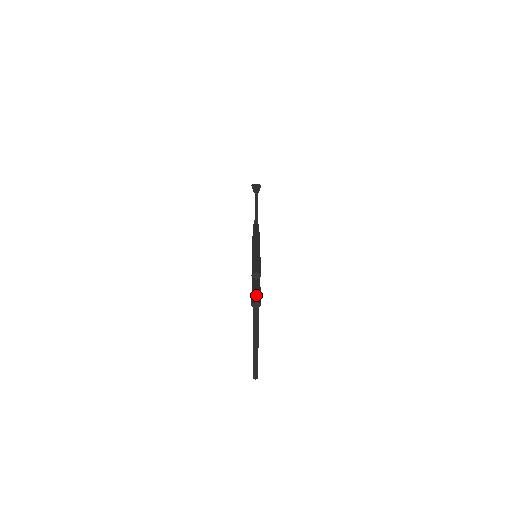
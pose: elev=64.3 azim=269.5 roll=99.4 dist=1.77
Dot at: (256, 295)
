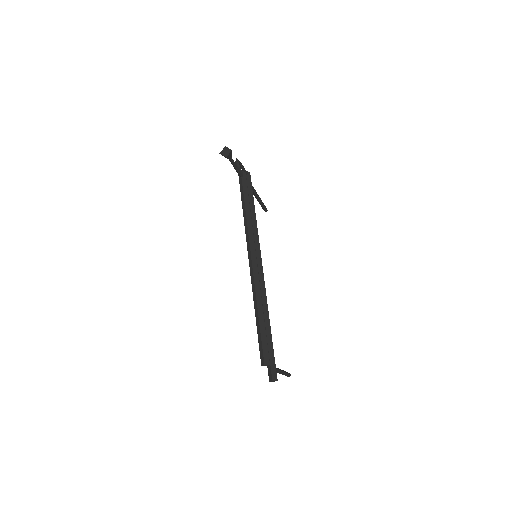
Dot at: (270, 367)
